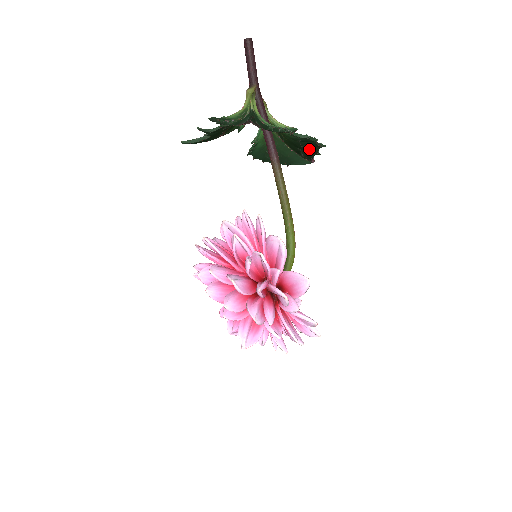
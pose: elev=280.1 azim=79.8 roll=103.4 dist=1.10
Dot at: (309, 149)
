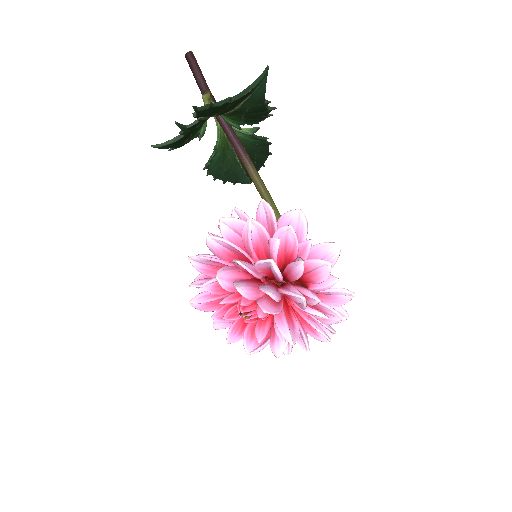
Dot at: (260, 157)
